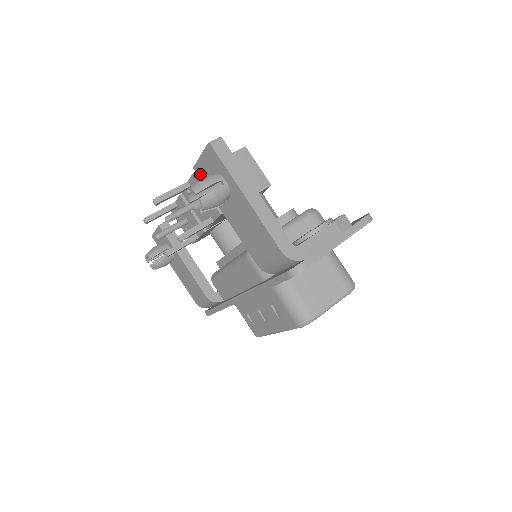
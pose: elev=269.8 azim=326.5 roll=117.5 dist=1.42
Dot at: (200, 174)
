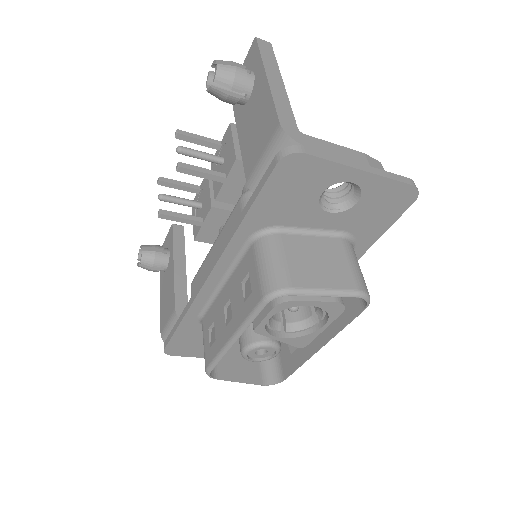
Dot at: occluded
